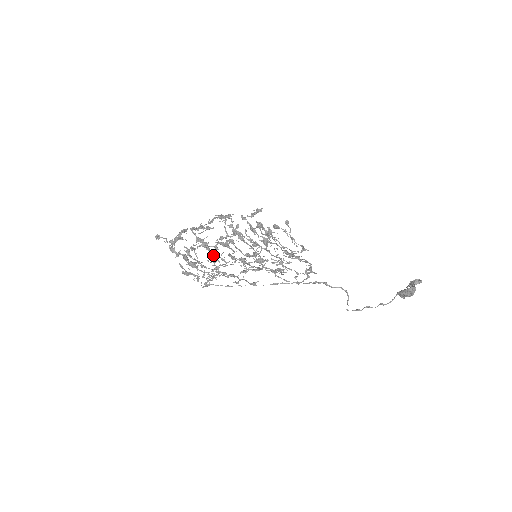
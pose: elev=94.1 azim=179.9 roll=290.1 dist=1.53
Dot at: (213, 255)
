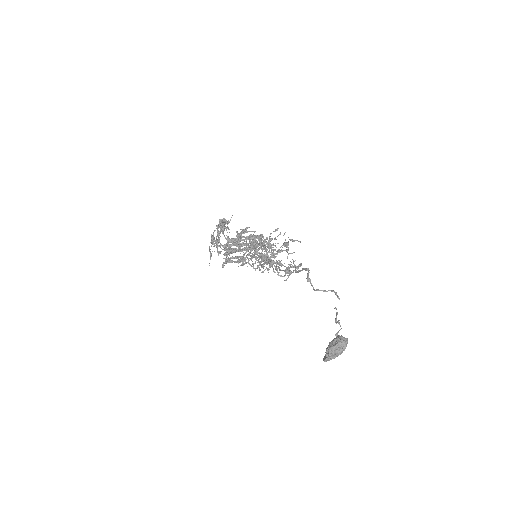
Dot at: occluded
